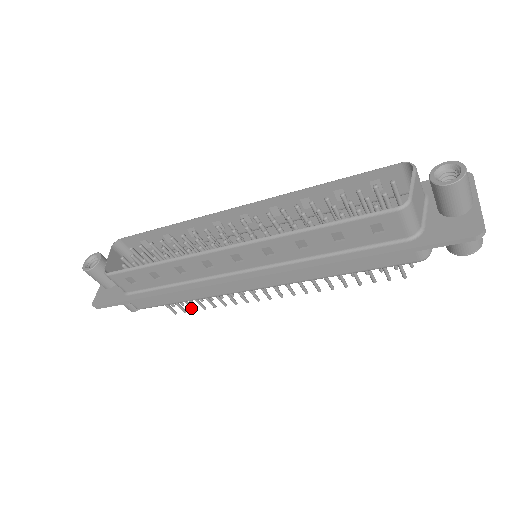
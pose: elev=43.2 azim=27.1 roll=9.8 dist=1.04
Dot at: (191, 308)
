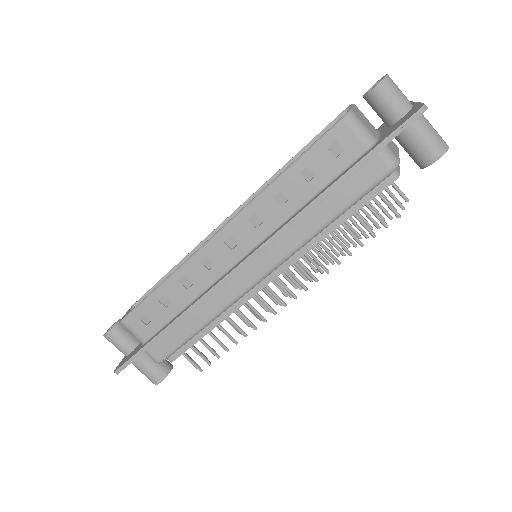
Dot at: (214, 354)
